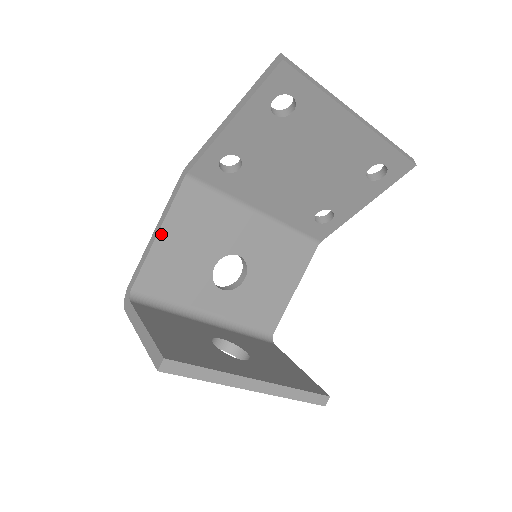
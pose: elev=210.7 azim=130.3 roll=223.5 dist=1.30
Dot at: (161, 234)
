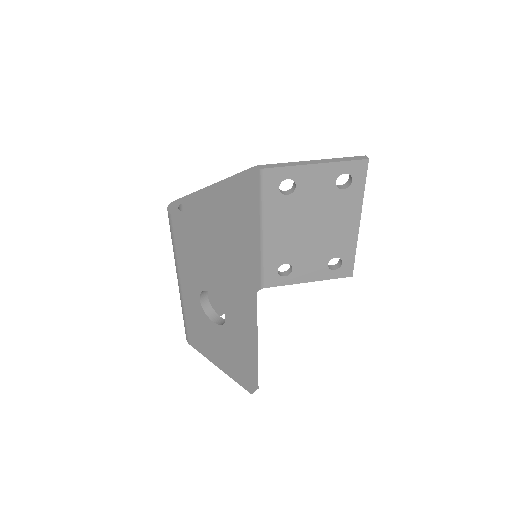
Dot at: (223, 188)
